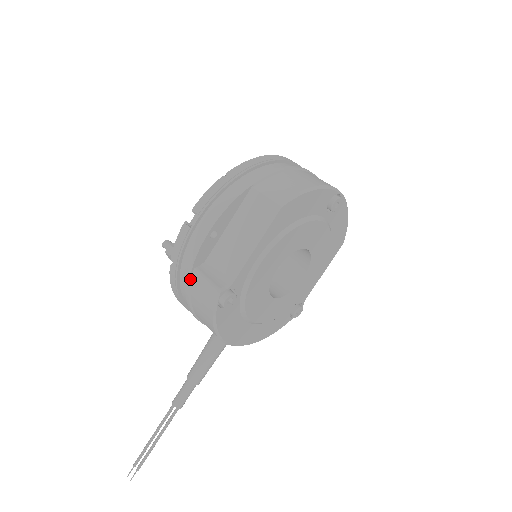
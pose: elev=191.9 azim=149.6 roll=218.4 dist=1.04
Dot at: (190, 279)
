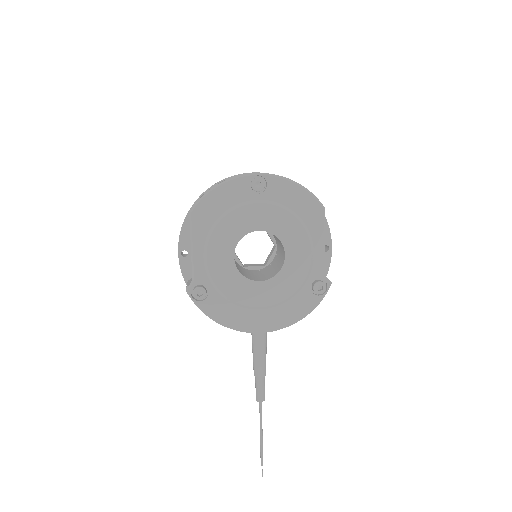
Dot at: occluded
